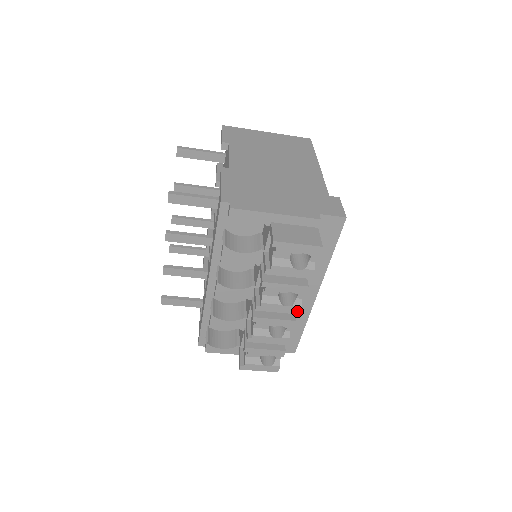
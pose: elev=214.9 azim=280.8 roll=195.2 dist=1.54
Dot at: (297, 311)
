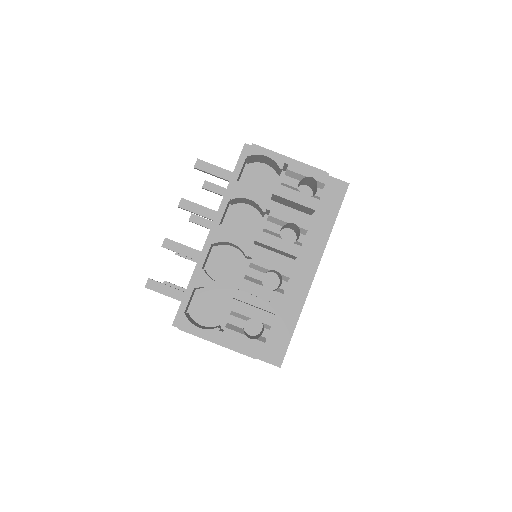
Dot at: (296, 252)
